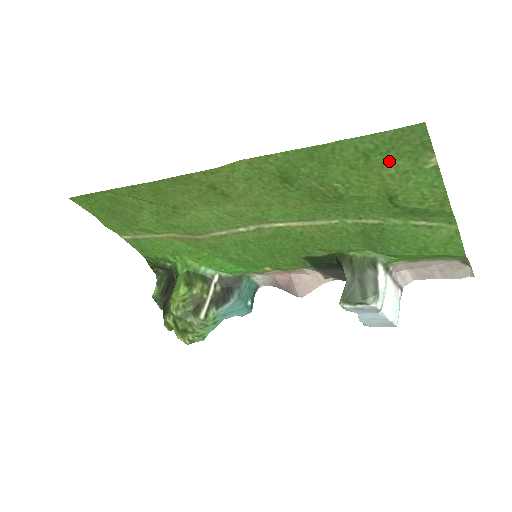
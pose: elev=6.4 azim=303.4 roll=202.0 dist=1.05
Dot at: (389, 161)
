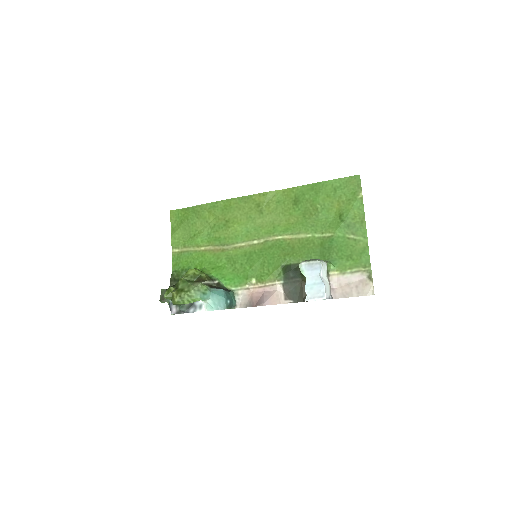
Dot at: (344, 194)
